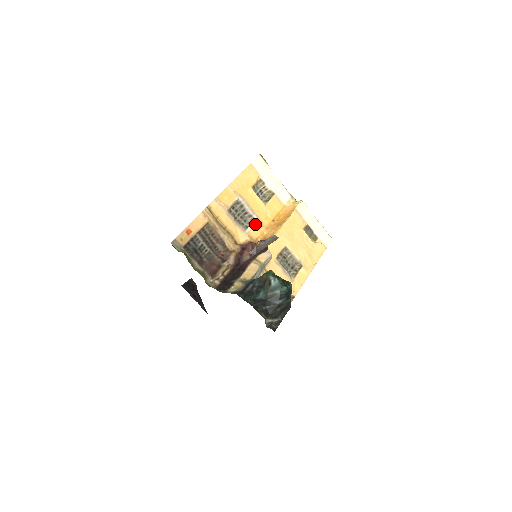
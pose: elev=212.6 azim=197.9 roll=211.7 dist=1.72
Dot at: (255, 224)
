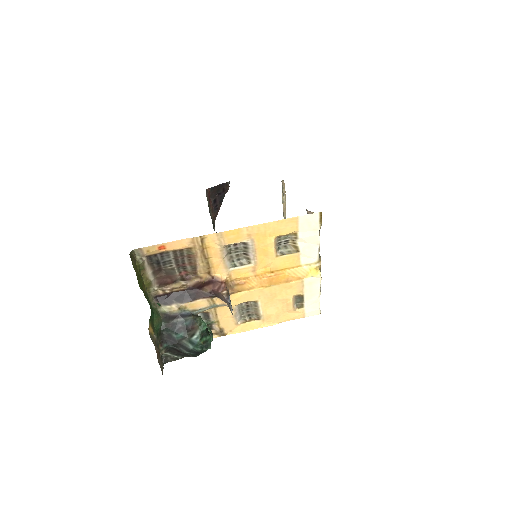
Dot at: (246, 267)
